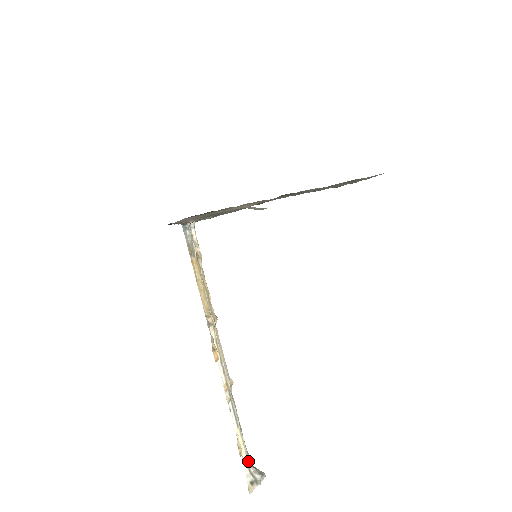
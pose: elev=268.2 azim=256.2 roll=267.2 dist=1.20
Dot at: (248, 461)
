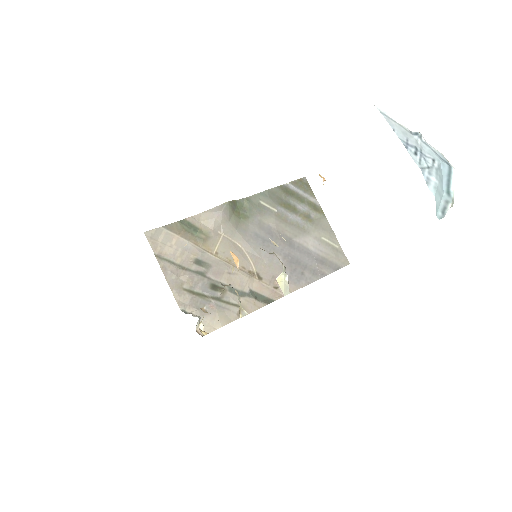
Dot at: occluded
